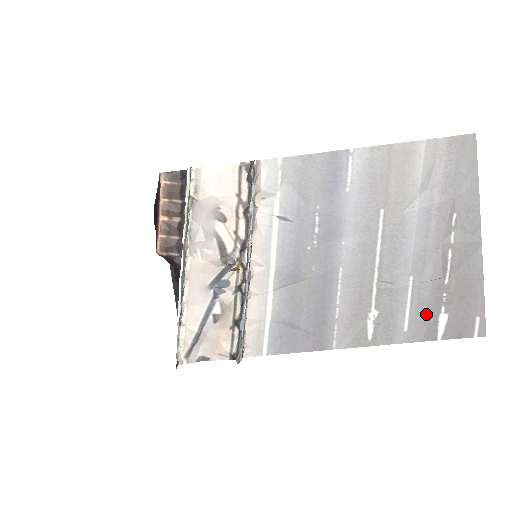
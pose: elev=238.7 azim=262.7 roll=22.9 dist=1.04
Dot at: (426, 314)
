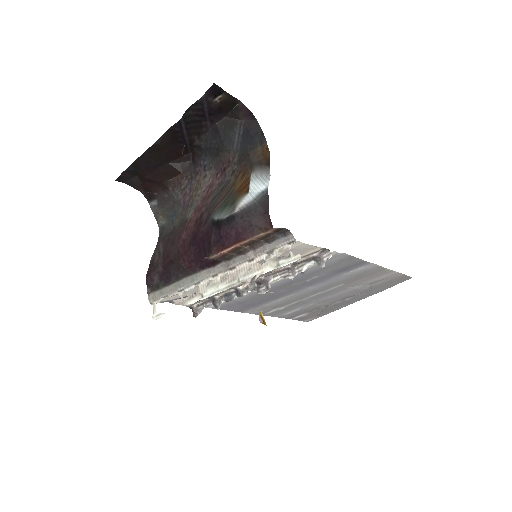
Dot at: (300, 313)
